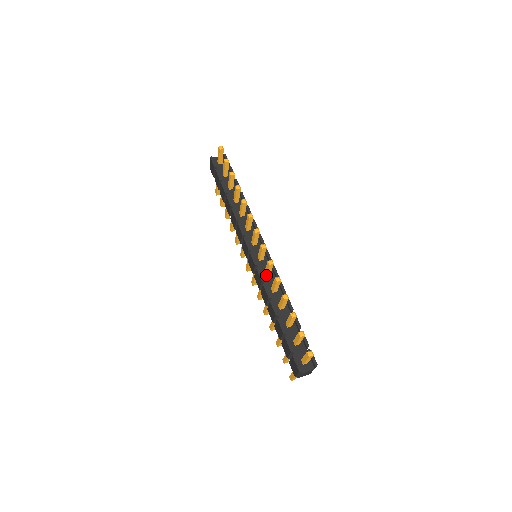
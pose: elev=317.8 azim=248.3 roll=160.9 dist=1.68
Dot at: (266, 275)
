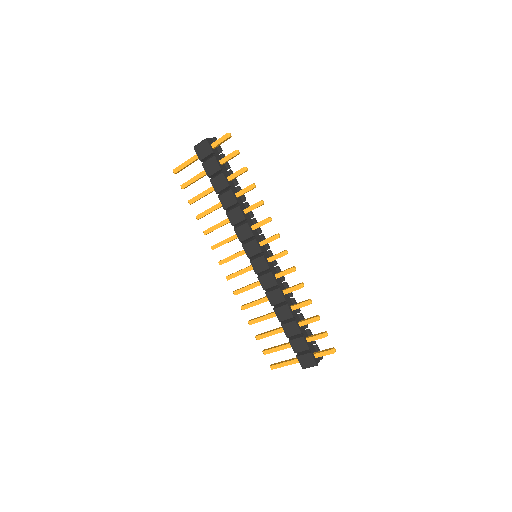
Dot at: (277, 278)
